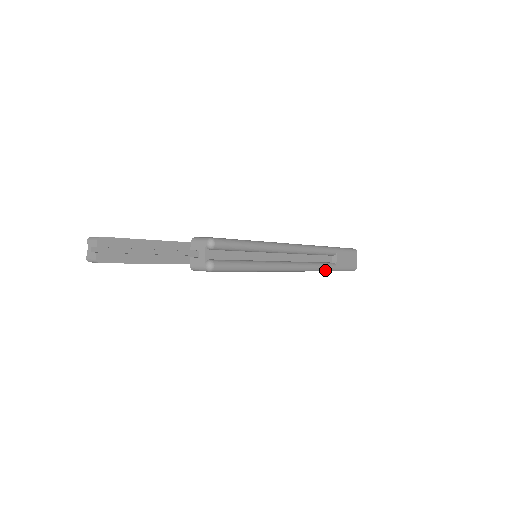
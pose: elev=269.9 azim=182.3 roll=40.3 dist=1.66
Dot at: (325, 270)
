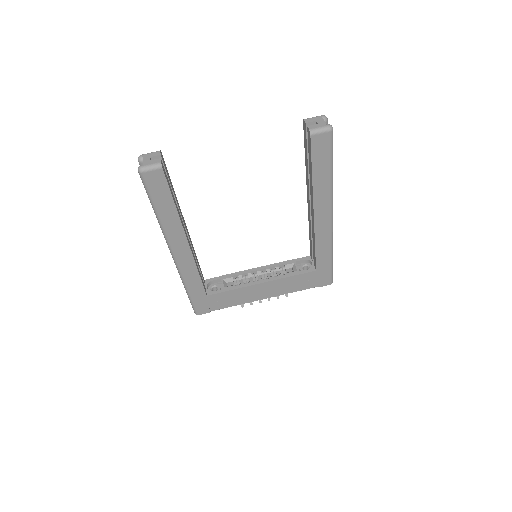
Dot at: (332, 249)
